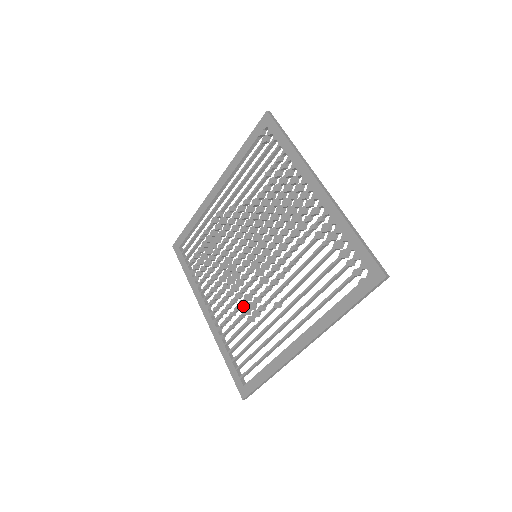
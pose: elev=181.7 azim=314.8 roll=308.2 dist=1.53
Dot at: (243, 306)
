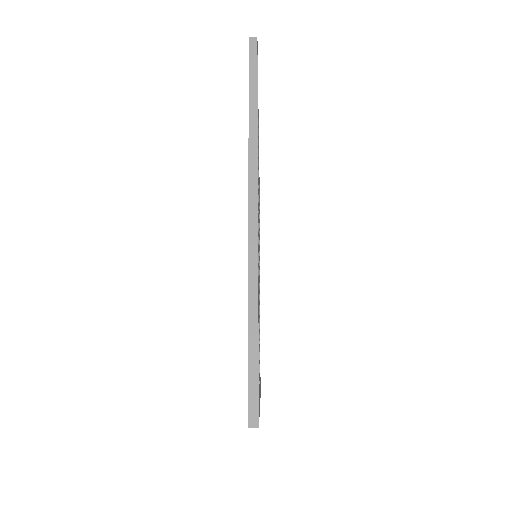
Dot at: occluded
